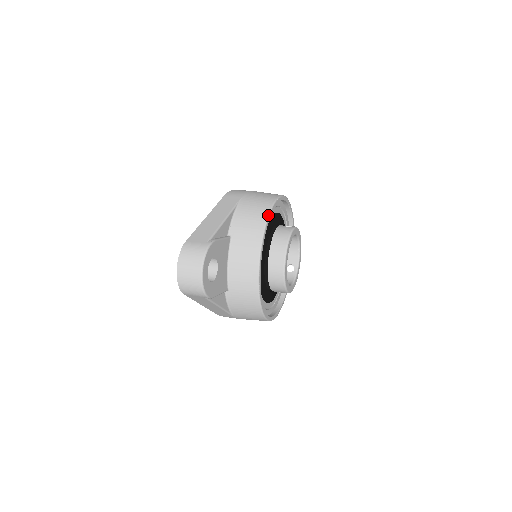
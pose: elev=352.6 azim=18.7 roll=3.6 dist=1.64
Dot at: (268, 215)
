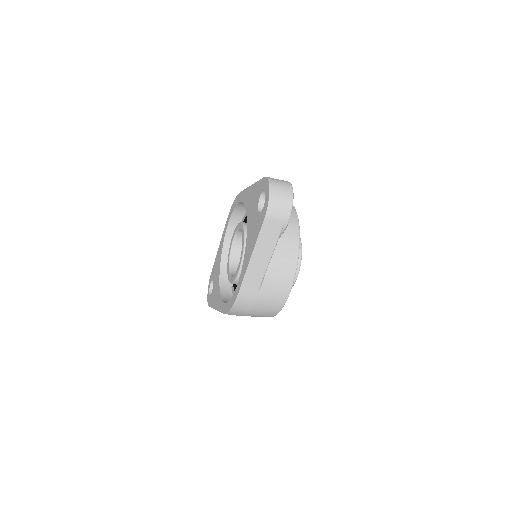
Dot at: occluded
